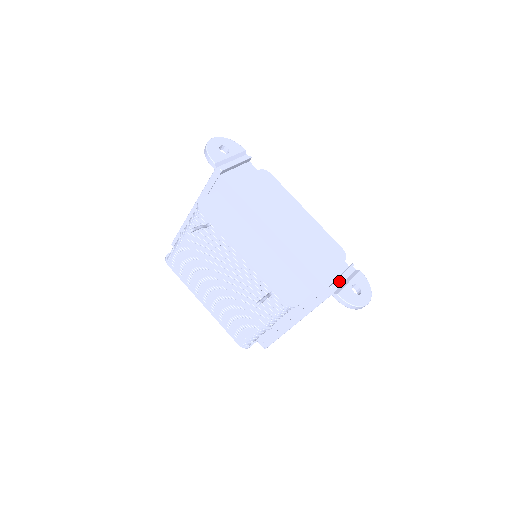
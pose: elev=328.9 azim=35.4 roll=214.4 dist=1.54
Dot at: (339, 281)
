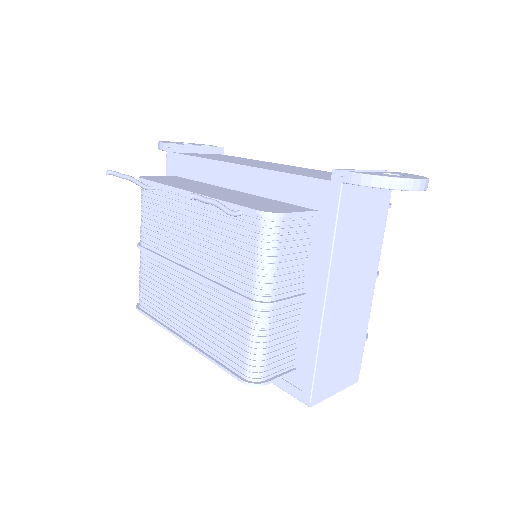
Dot at: occluded
